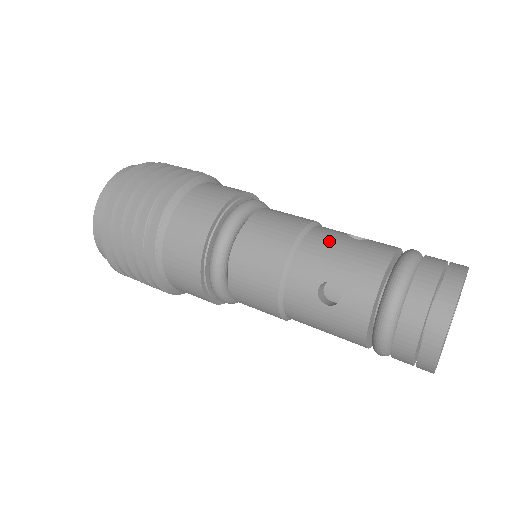
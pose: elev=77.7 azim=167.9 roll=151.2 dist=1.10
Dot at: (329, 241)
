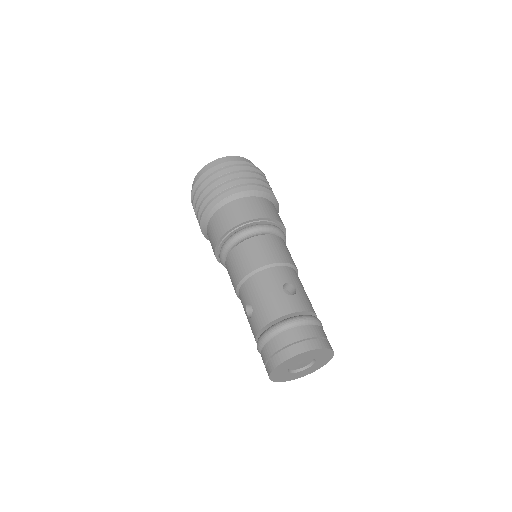
Dot at: (267, 283)
